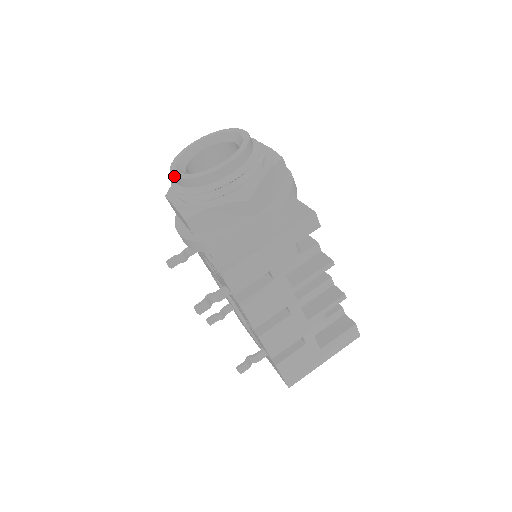
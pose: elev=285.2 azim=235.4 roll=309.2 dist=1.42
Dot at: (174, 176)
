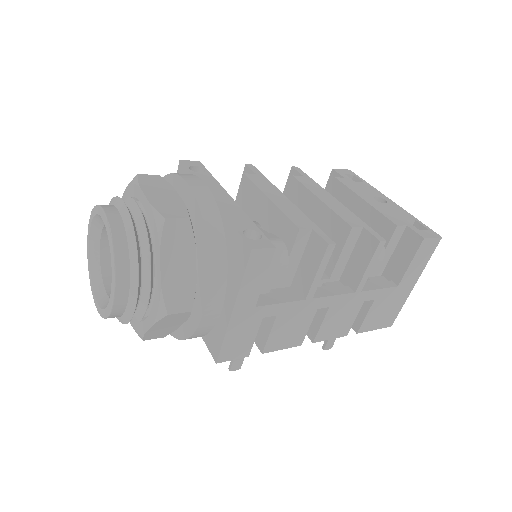
Dot at: occluded
